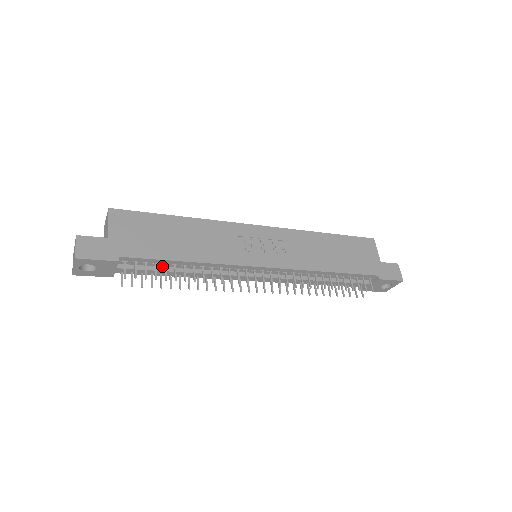
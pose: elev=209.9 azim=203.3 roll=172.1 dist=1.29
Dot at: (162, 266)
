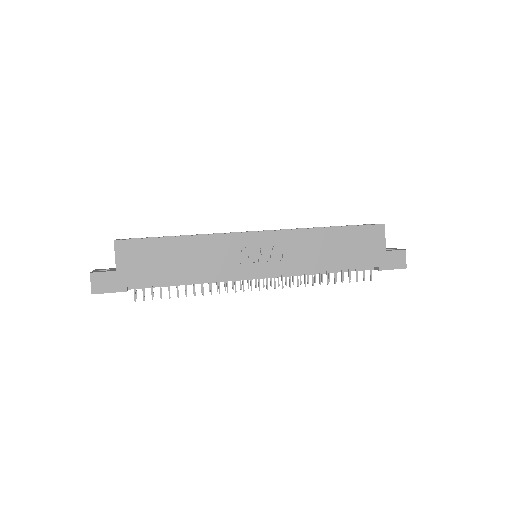
Dot at: occluded
